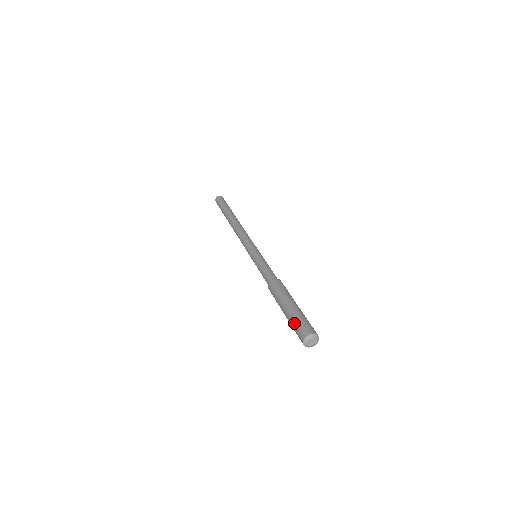
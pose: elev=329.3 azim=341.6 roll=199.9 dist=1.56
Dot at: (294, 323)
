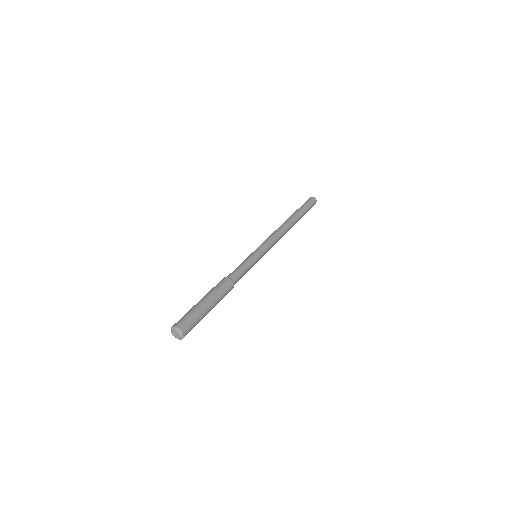
Dot at: occluded
